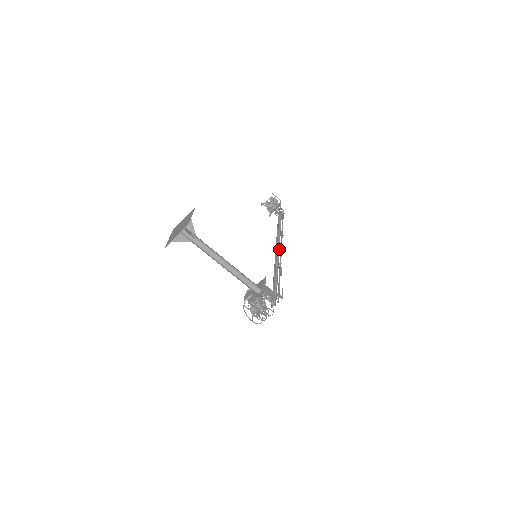
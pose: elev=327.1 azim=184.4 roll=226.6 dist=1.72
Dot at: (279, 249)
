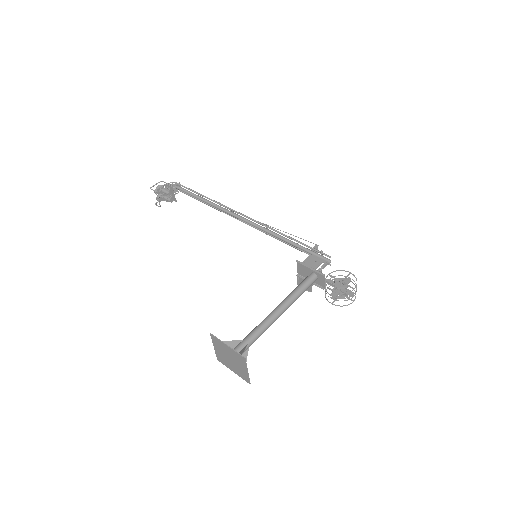
Dot at: (240, 217)
